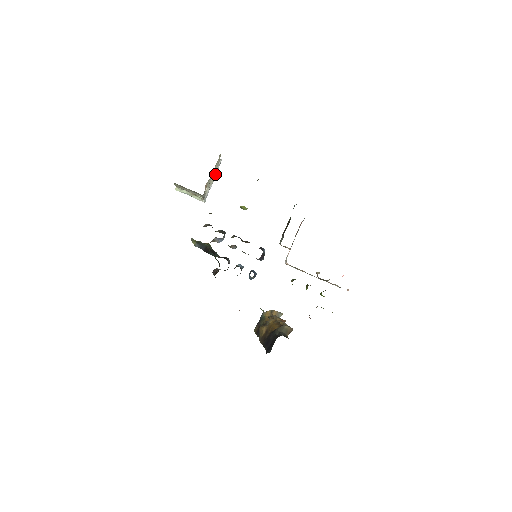
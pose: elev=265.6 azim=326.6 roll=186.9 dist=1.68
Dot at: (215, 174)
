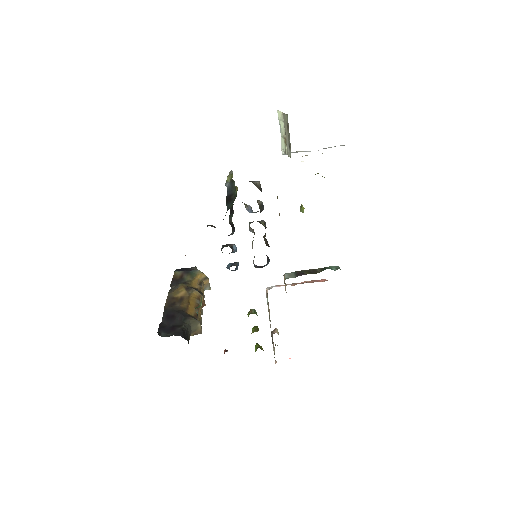
Dot at: occluded
